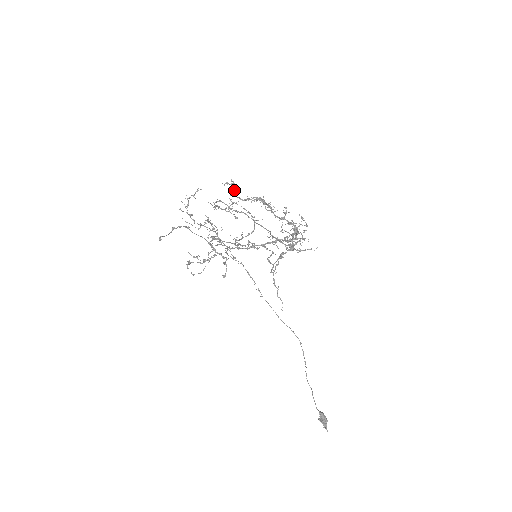
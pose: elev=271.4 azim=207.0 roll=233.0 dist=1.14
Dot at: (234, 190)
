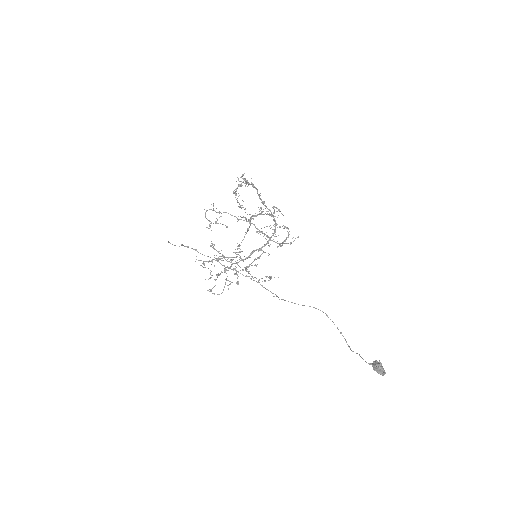
Dot at: (238, 245)
